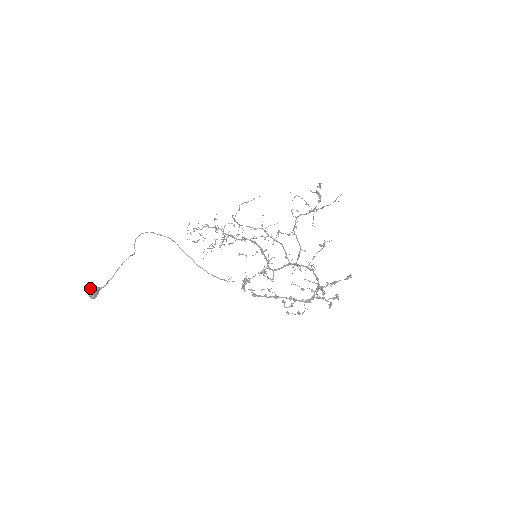
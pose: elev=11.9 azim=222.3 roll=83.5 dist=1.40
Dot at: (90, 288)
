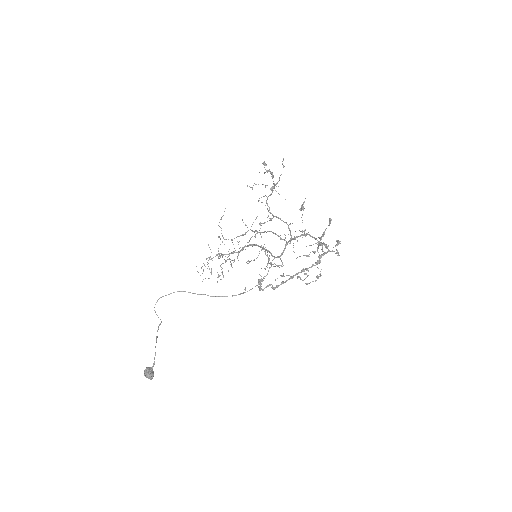
Dot at: (144, 372)
